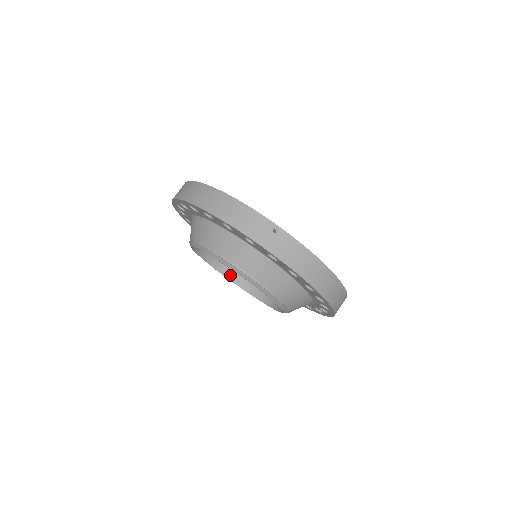
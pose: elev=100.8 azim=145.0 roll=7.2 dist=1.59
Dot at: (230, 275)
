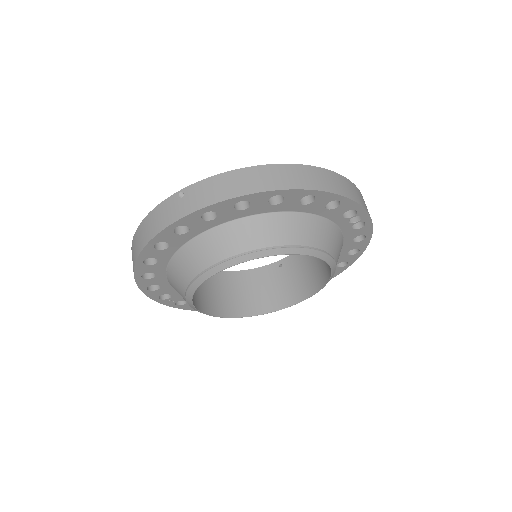
Dot at: (281, 305)
